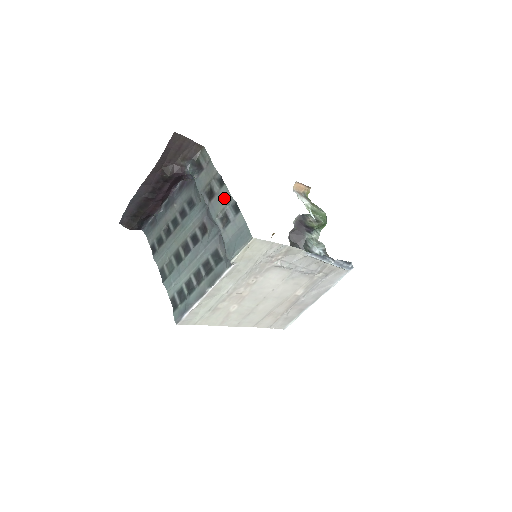
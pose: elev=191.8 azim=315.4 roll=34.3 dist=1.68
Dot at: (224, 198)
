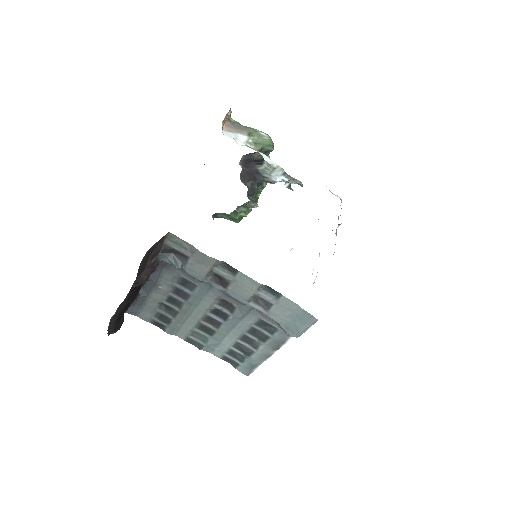
Dot at: (248, 285)
